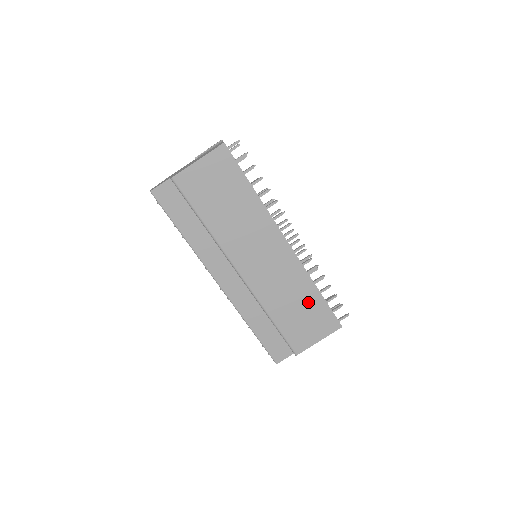
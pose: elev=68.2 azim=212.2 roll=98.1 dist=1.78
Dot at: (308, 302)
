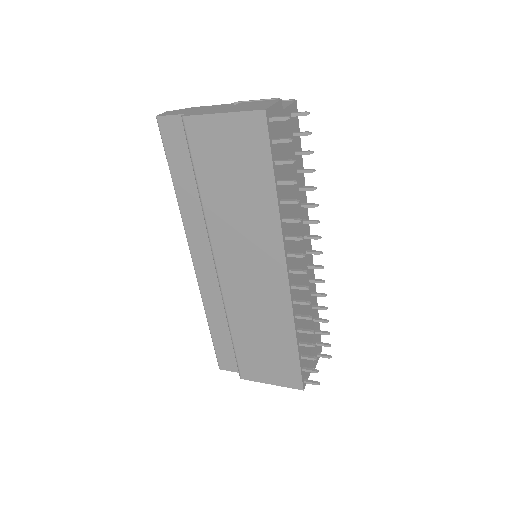
Dot at: (278, 344)
